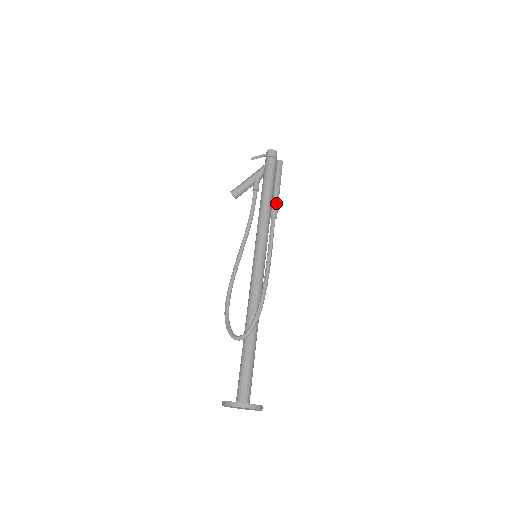
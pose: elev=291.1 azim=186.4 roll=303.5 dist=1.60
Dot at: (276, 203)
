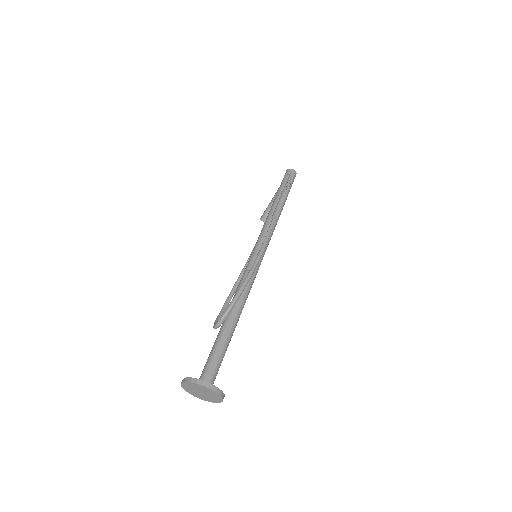
Dot at: (278, 206)
